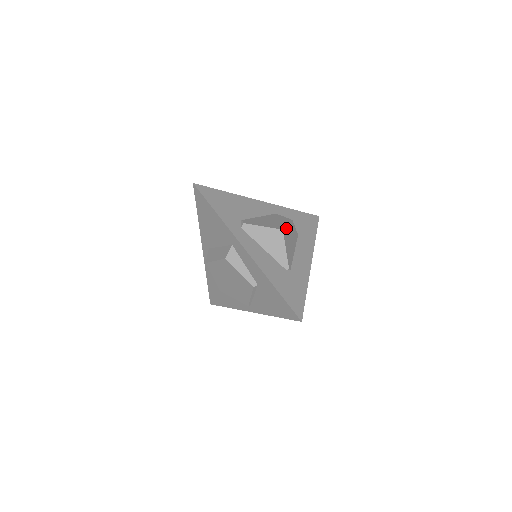
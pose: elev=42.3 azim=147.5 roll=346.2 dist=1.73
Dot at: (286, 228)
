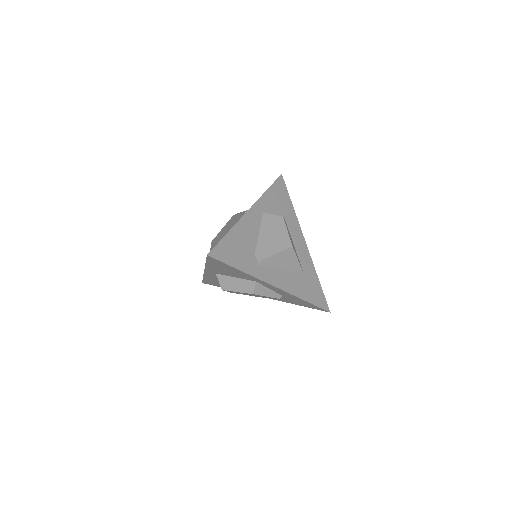
Dot at: (290, 238)
